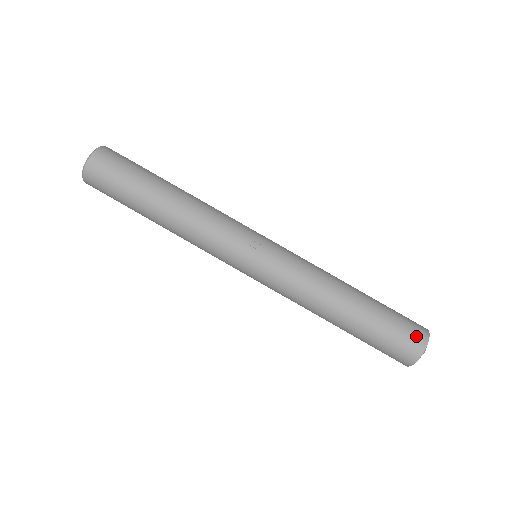
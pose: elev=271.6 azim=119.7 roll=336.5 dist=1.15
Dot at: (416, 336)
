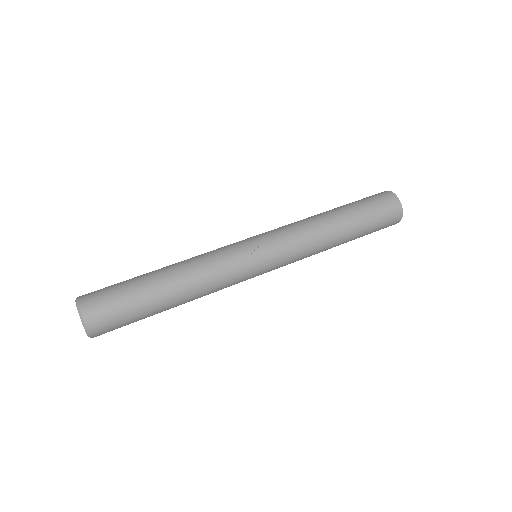
Dot at: (389, 201)
